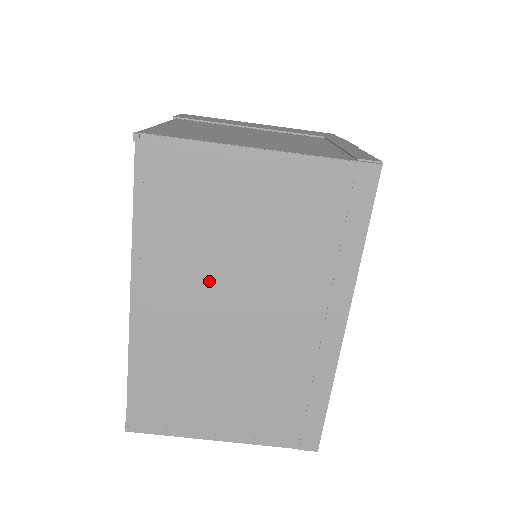
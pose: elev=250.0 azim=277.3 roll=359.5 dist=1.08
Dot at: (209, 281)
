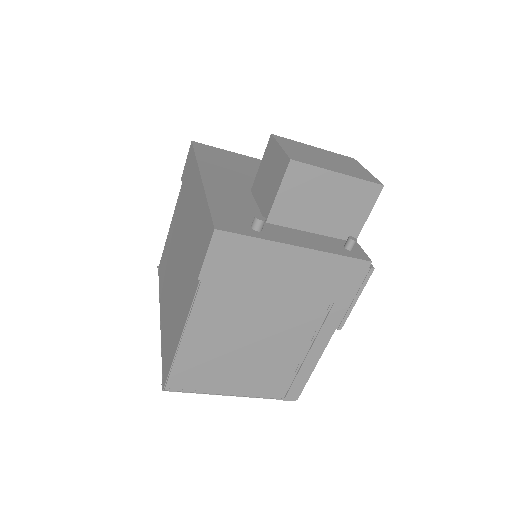
Dot at: occluded
